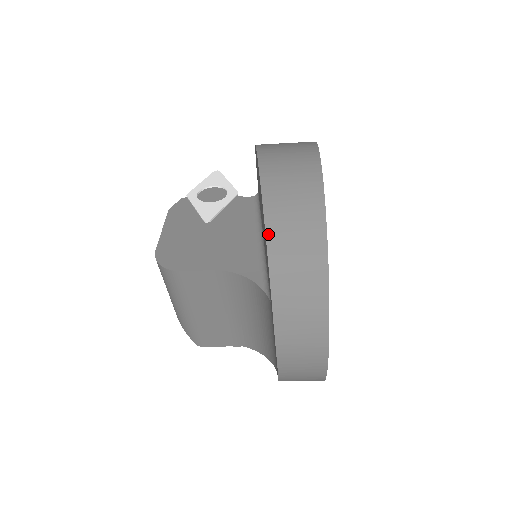
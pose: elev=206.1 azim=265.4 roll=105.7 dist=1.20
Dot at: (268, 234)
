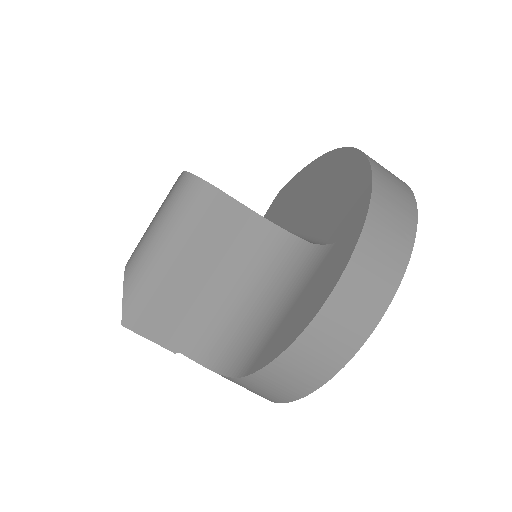
Dot at: (373, 170)
